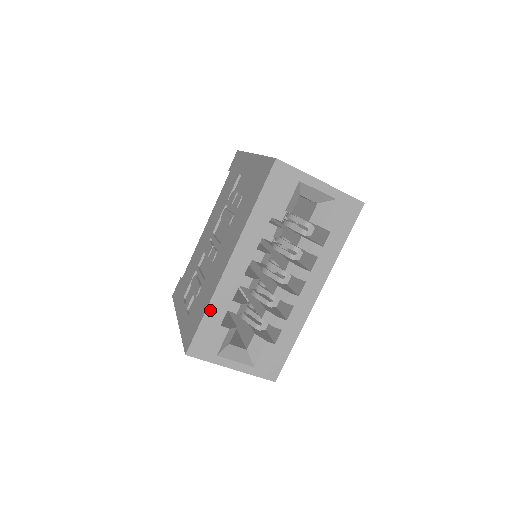
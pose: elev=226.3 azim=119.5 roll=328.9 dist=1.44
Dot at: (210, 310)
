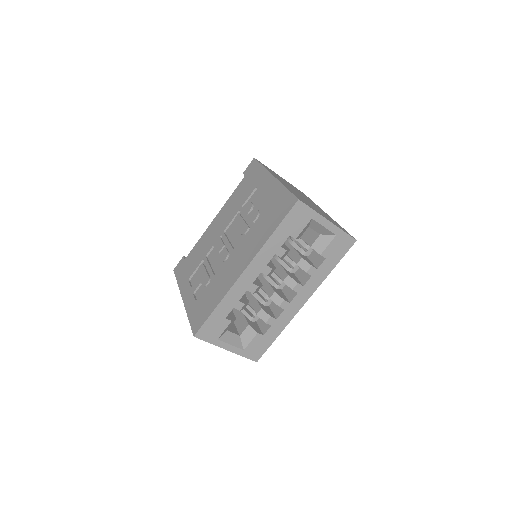
Dot at: (220, 306)
